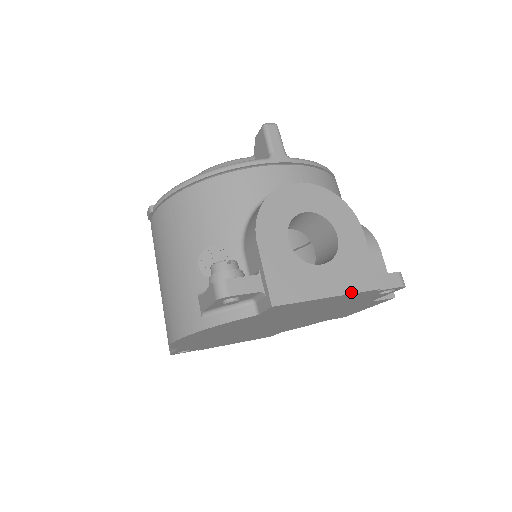
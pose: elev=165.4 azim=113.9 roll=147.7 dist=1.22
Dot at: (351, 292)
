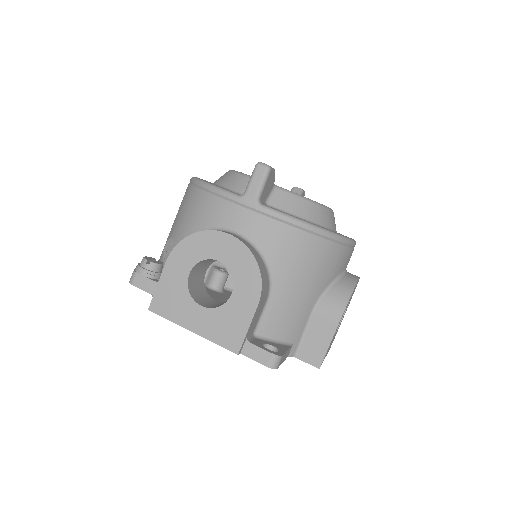
Dot at: (211, 340)
